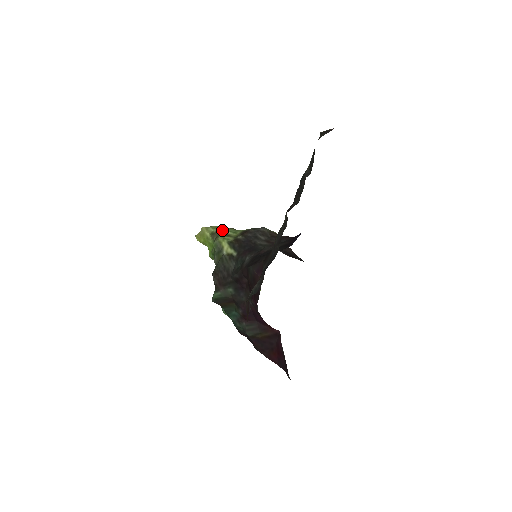
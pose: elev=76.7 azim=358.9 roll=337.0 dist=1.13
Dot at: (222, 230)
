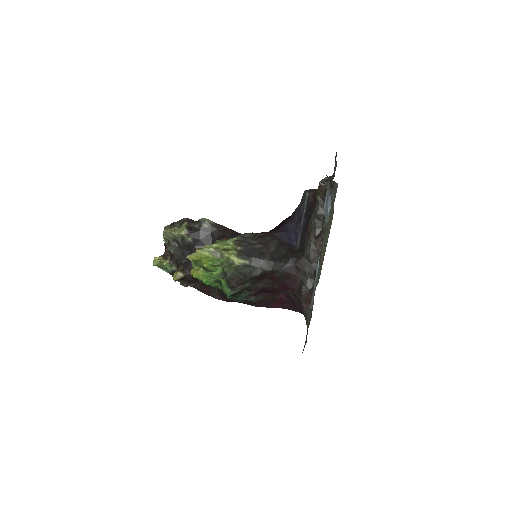
Dot at: (219, 247)
